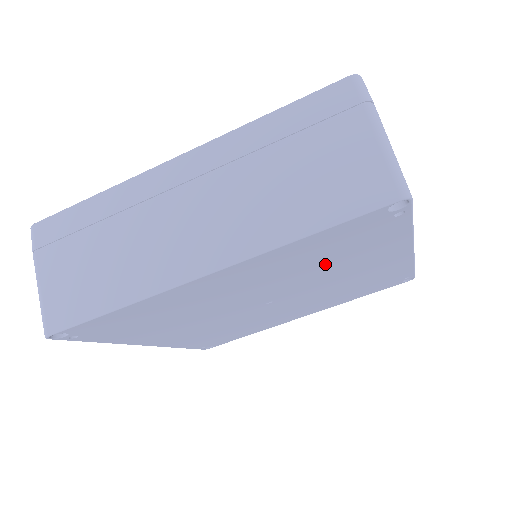
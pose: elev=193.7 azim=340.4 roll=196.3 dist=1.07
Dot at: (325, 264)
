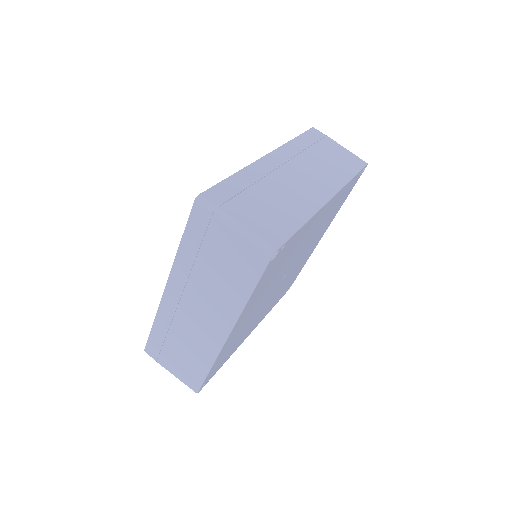
Dot at: (283, 264)
